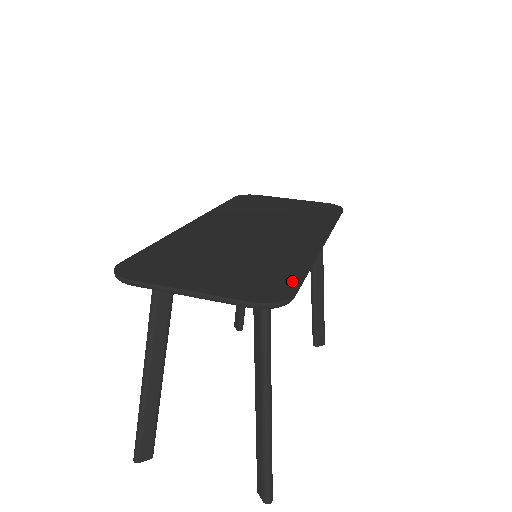
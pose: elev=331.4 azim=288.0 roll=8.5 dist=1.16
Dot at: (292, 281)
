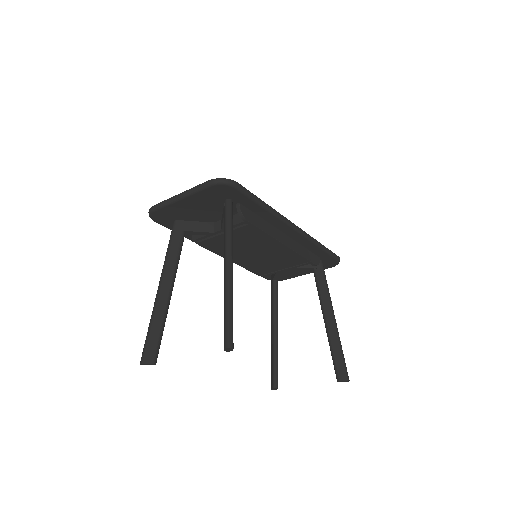
Dot at: occluded
